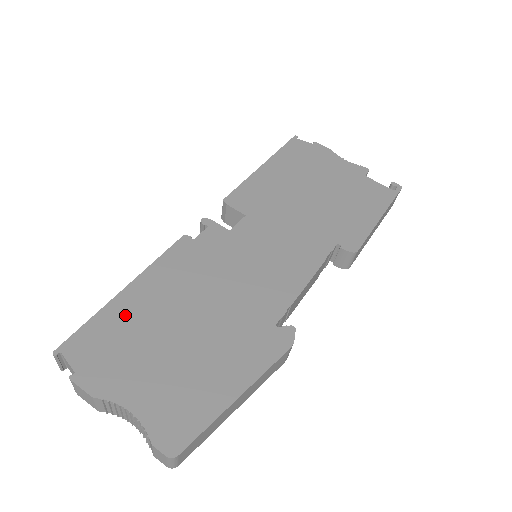
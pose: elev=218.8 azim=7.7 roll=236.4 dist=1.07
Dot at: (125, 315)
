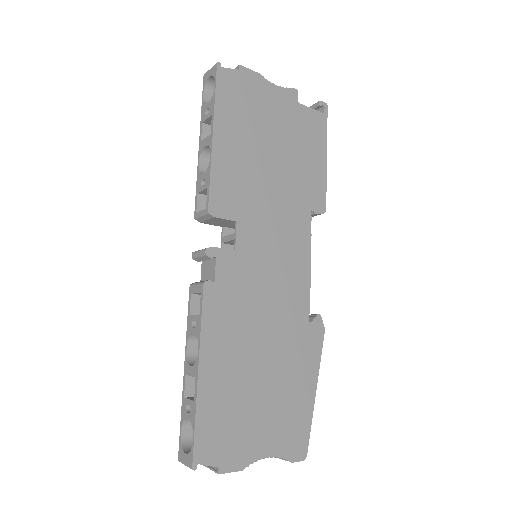
Dot at: (216, 397)
